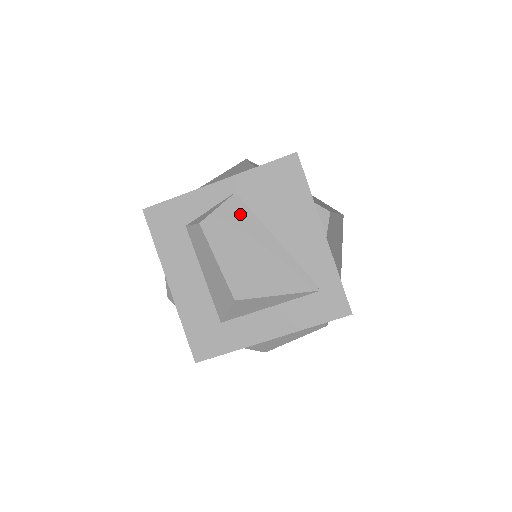
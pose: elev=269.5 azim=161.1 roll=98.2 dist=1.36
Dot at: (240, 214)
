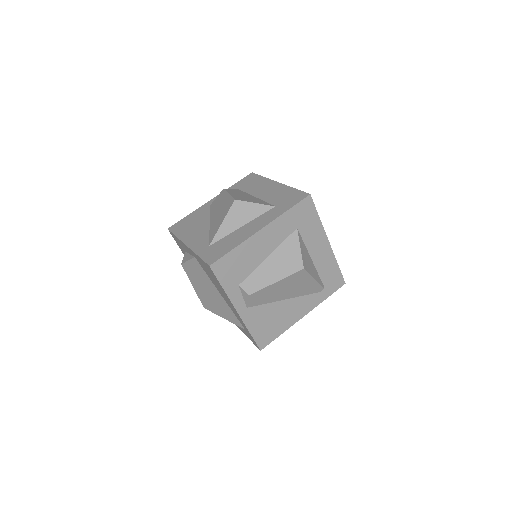
Dot at: (199, 270)
